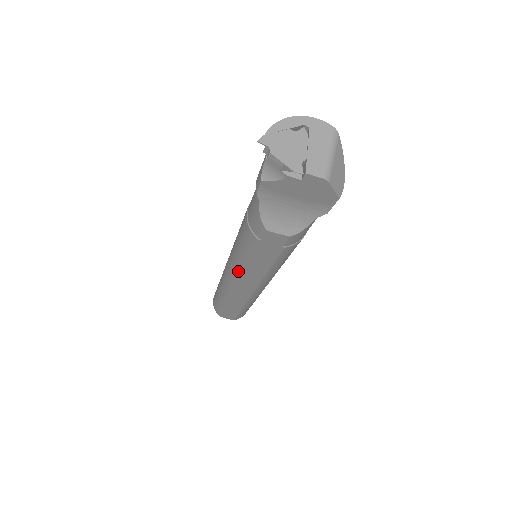
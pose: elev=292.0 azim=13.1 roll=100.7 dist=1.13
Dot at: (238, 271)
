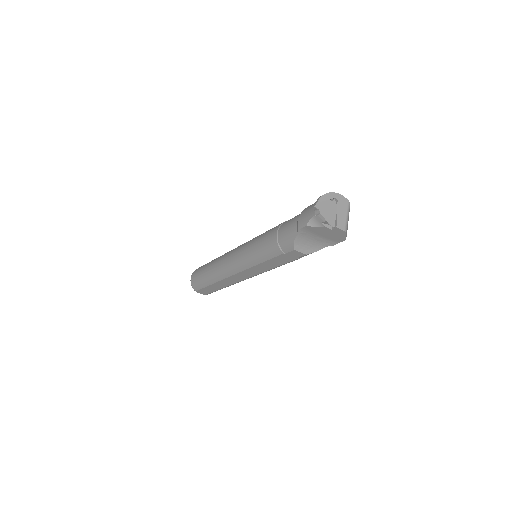
Dot at: (247, 266)
